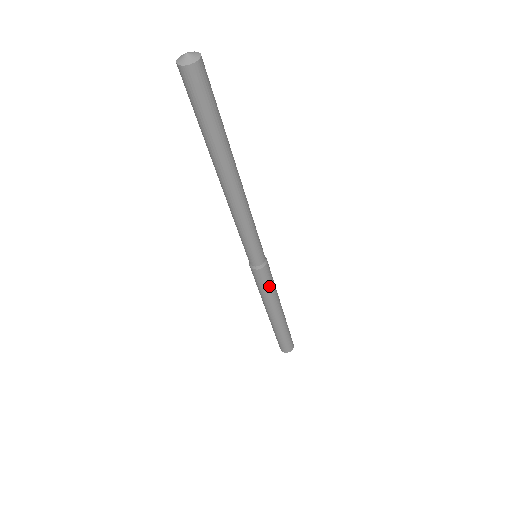
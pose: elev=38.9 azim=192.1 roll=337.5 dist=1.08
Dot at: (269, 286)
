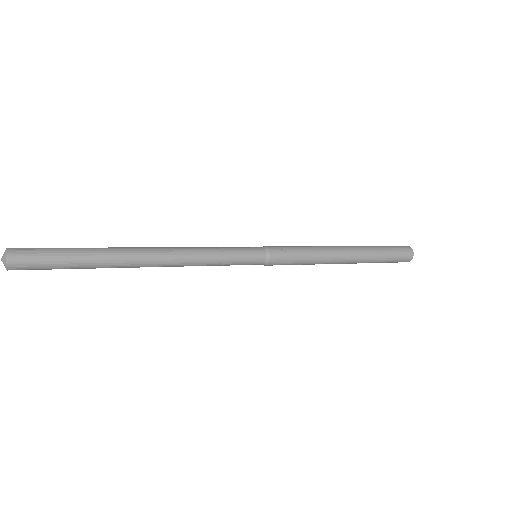
Dot at: (295, 264)
